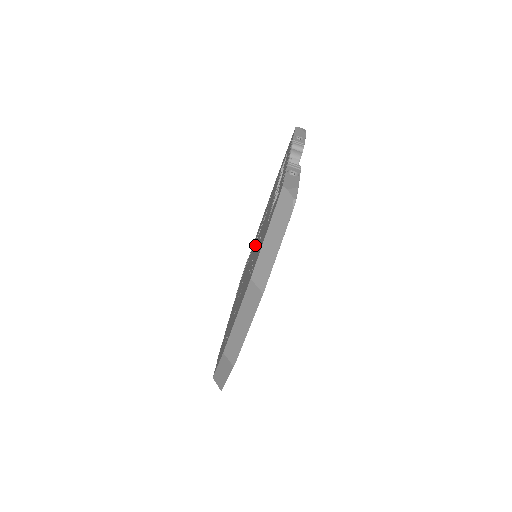
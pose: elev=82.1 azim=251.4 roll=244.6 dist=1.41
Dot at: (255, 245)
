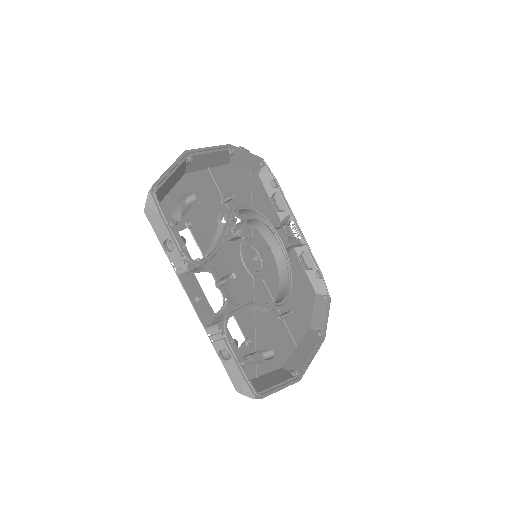
Dot at: (244, 241)
